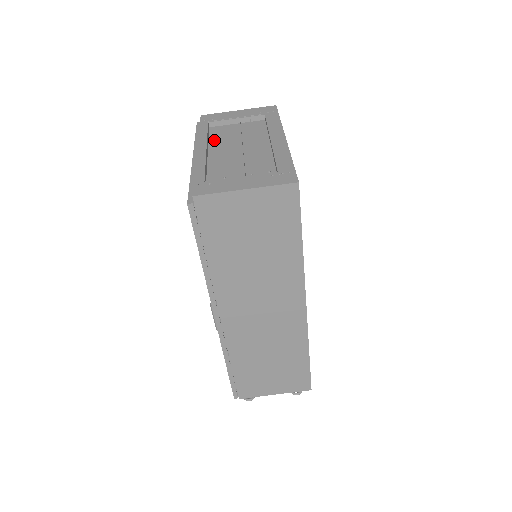
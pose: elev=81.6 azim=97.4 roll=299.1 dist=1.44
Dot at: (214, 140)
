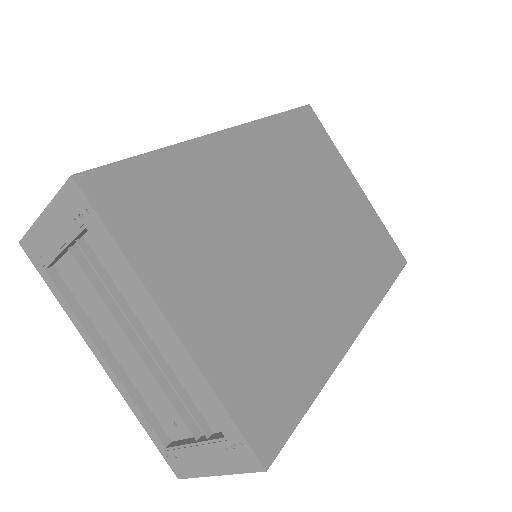
Dot at: (90, 313)
